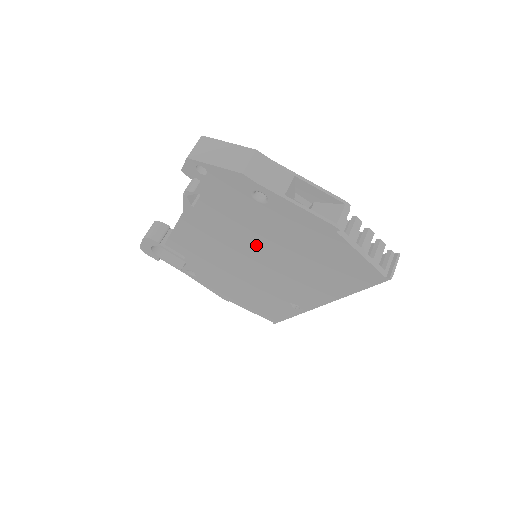
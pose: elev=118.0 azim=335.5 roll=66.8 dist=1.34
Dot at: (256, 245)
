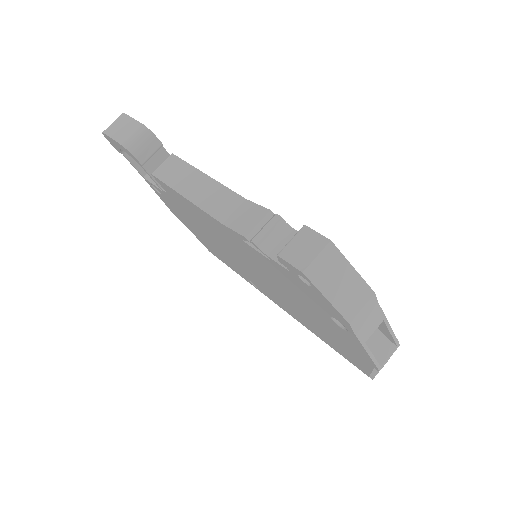
Dot at: (277, 286)
